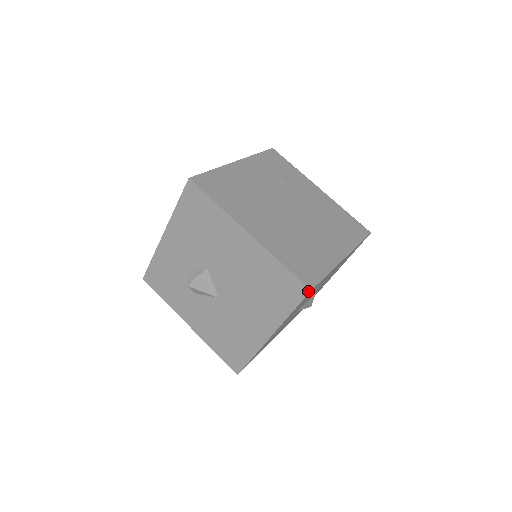
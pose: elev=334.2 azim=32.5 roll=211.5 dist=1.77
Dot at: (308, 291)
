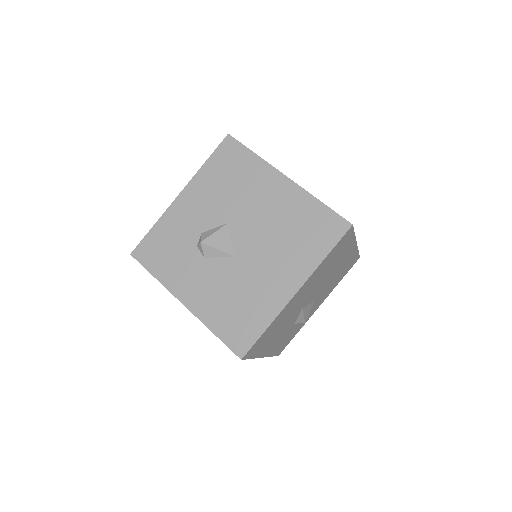
Dot at: (349, 226)
